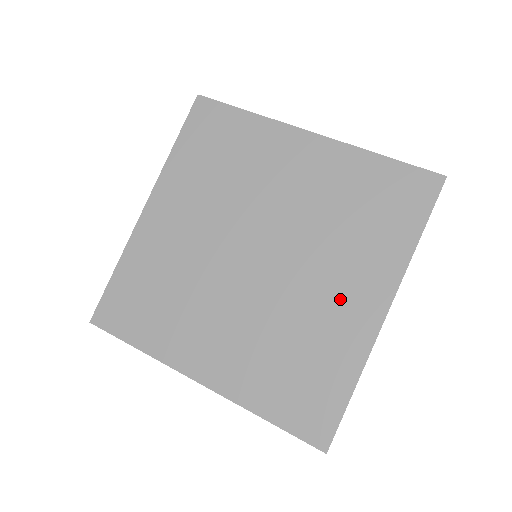
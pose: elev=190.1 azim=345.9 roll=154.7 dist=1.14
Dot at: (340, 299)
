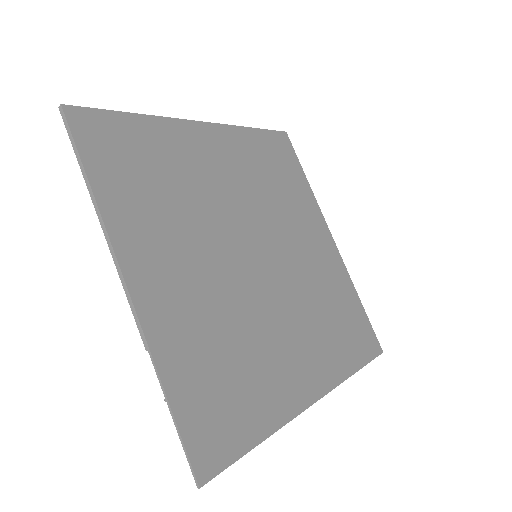
Dot at: (315, 248)
